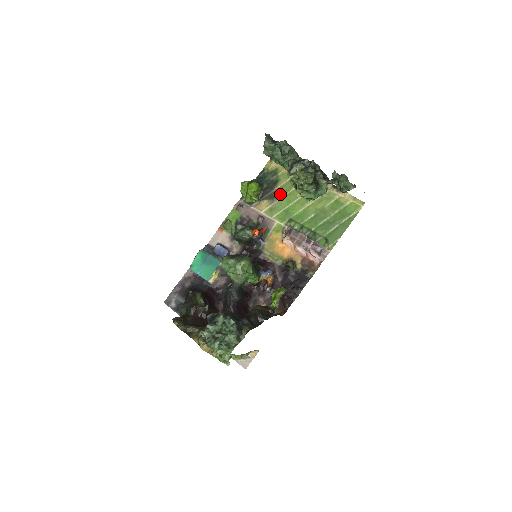
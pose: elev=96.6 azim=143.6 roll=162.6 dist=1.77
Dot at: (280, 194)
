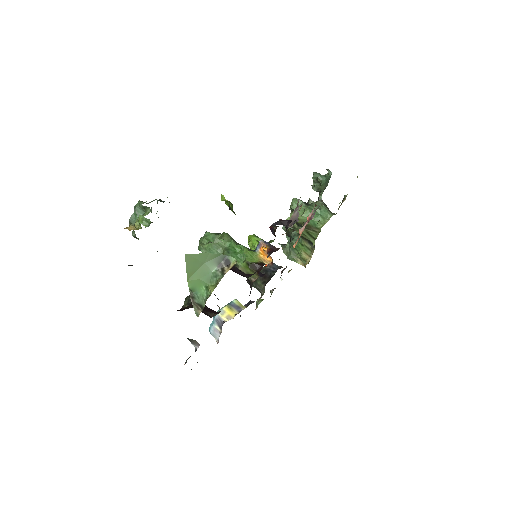
Dot at: occluded
